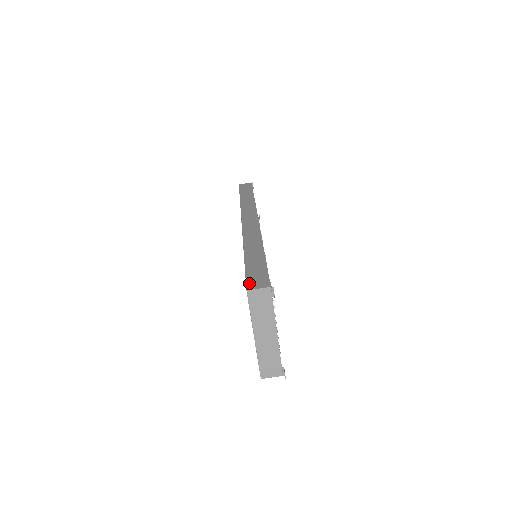
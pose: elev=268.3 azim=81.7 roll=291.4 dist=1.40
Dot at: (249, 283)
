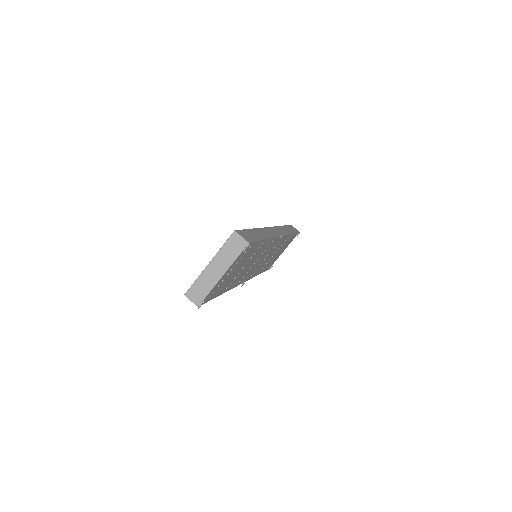
Dot at: (240, 231)
